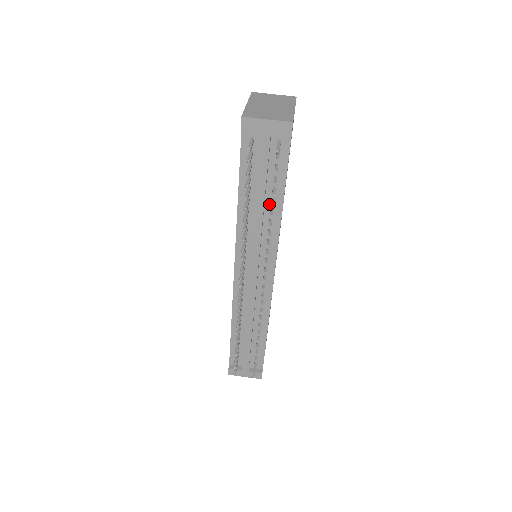
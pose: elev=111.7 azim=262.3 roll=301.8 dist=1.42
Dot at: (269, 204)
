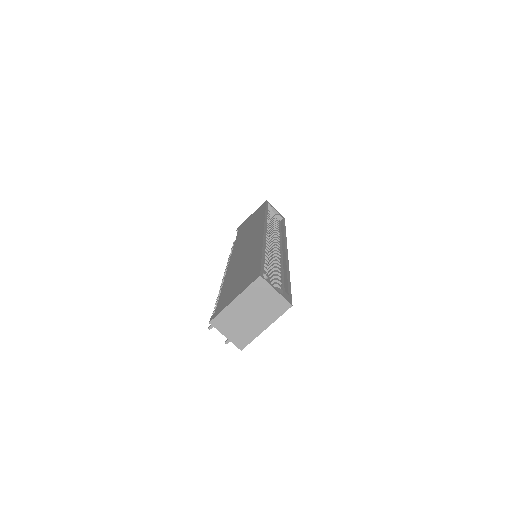
Dot at: occluded
